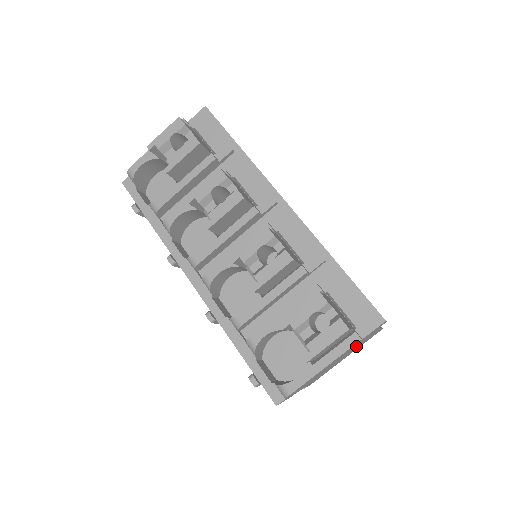
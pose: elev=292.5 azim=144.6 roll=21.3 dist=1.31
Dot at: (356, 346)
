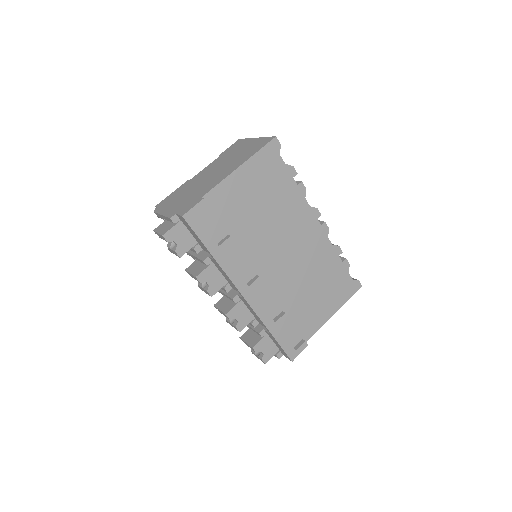
Dot at: occluded
